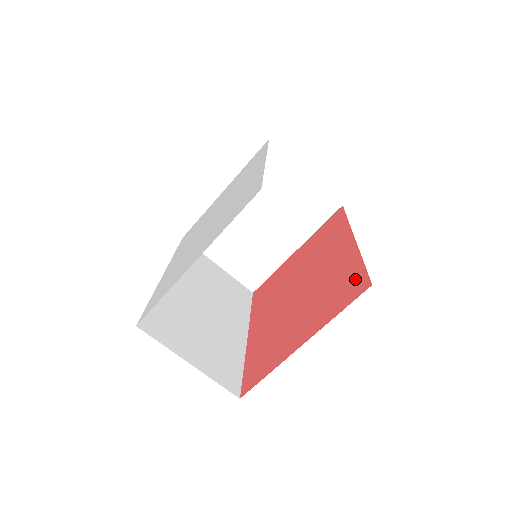
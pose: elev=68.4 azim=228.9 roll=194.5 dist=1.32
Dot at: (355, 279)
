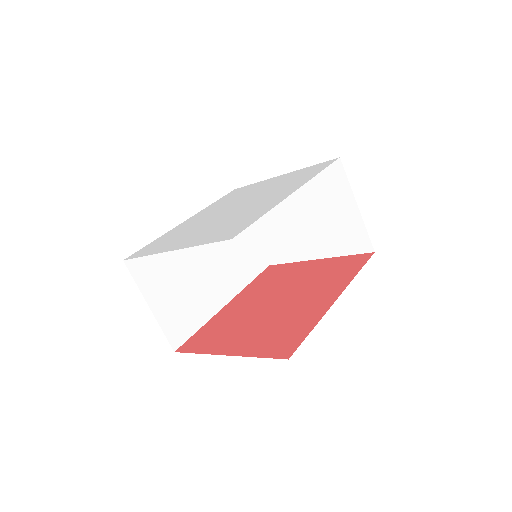
Dot at: (292, 340)
